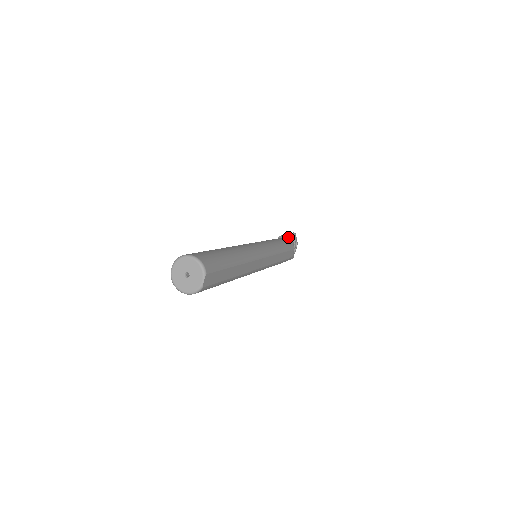
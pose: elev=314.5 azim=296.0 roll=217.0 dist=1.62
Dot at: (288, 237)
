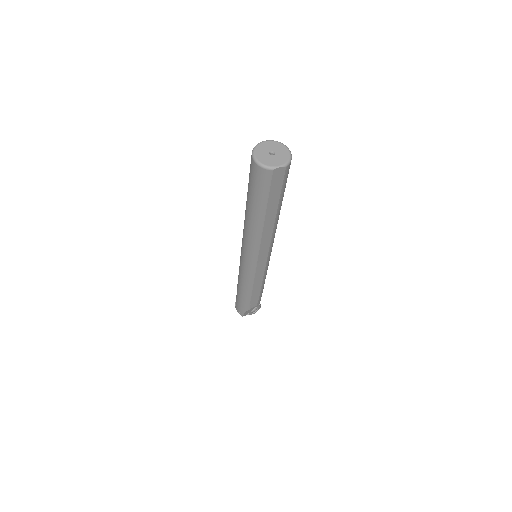
Dot at: occluded
